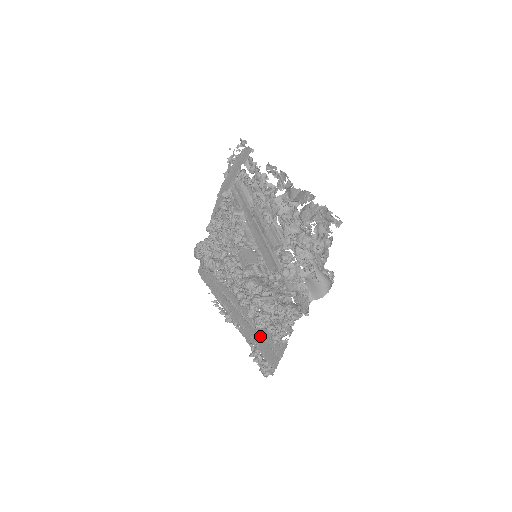
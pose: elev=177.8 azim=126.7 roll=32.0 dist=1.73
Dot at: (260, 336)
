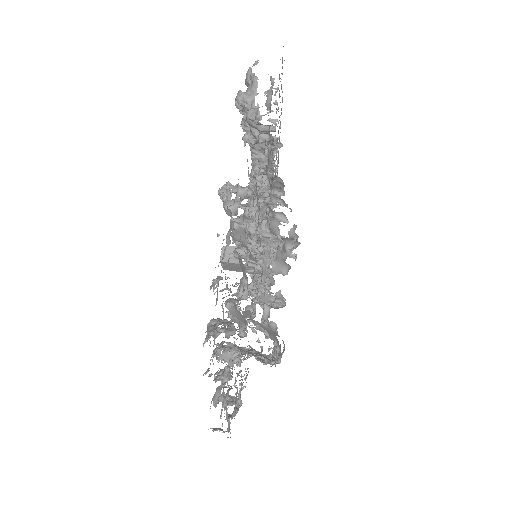
Dot at: occluded
